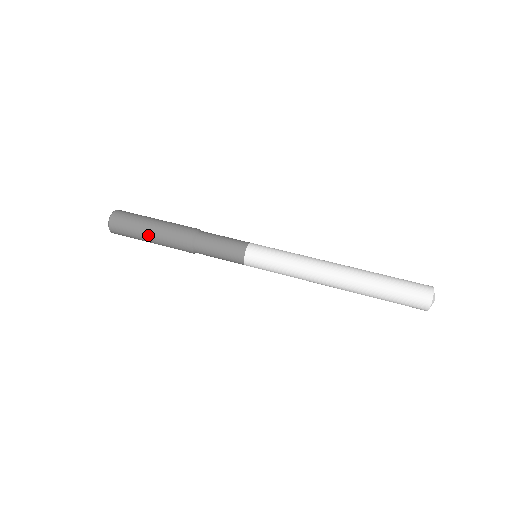
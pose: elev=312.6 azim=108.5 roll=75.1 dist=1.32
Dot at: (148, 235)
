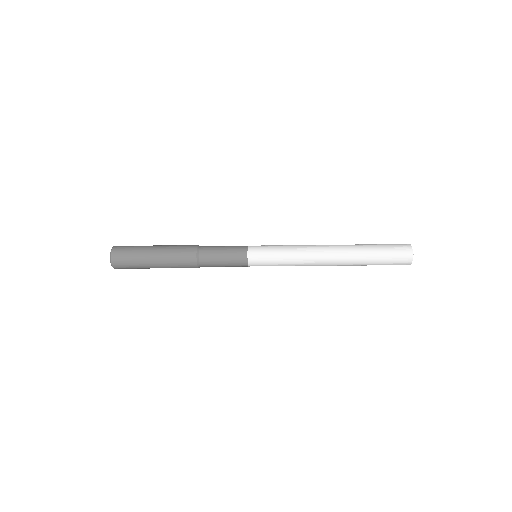
Dot at: (153, 249)
